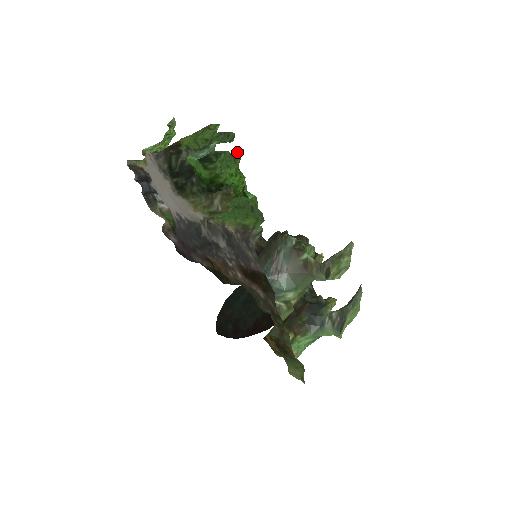
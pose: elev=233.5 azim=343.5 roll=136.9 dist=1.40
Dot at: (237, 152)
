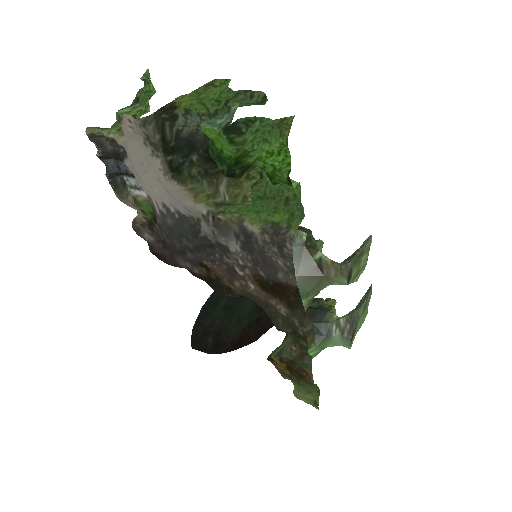
Dot at: (284, 119)
